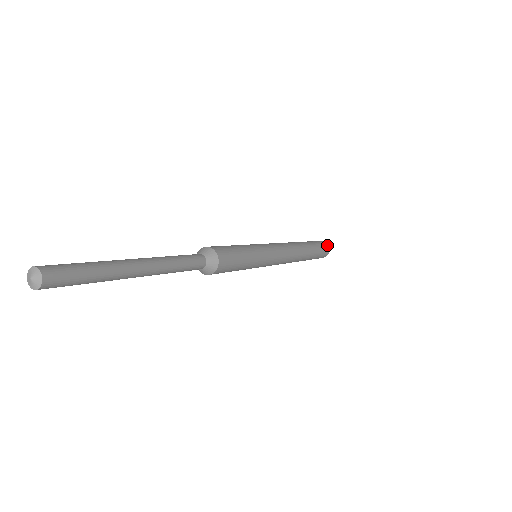
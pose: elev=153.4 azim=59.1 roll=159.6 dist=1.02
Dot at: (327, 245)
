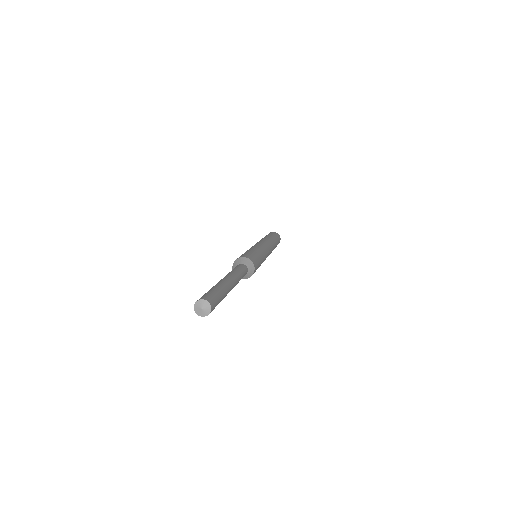
Dot at: (278, 234)
